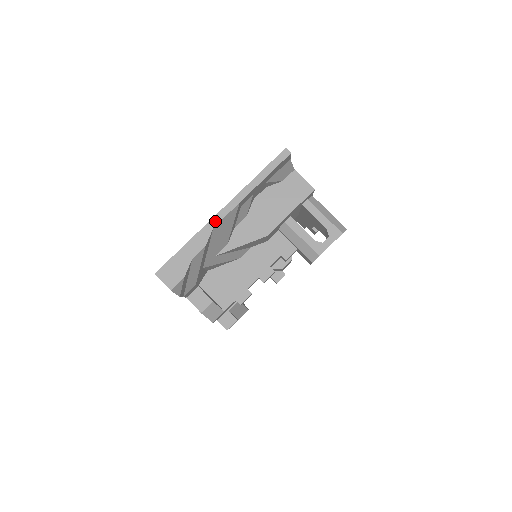
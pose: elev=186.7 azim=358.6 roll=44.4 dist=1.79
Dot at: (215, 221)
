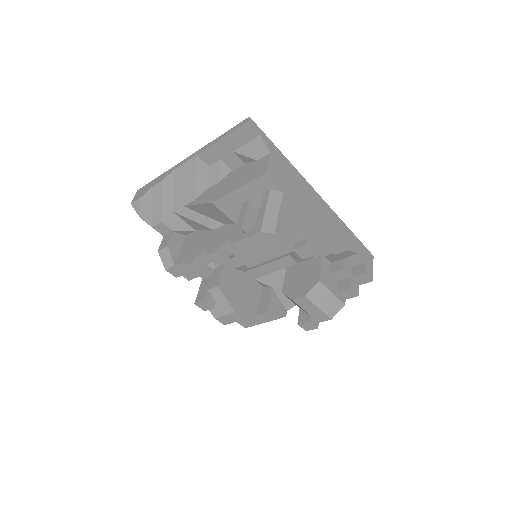
Dot at: (179, 165)
